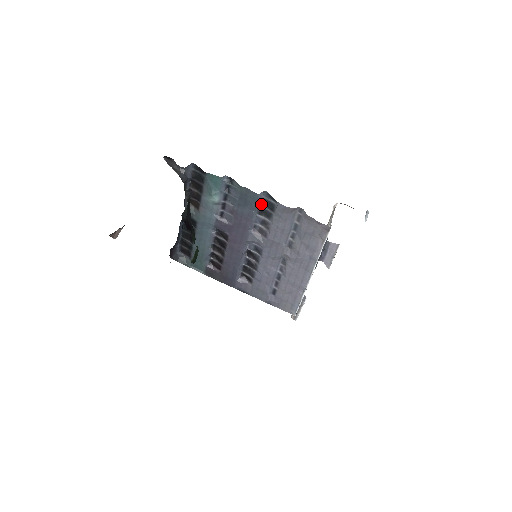
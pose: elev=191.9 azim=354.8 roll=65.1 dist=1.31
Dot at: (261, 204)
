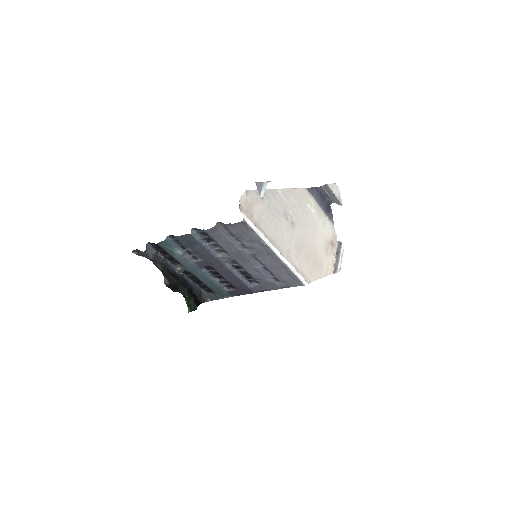
Dot at: (201, 236)
